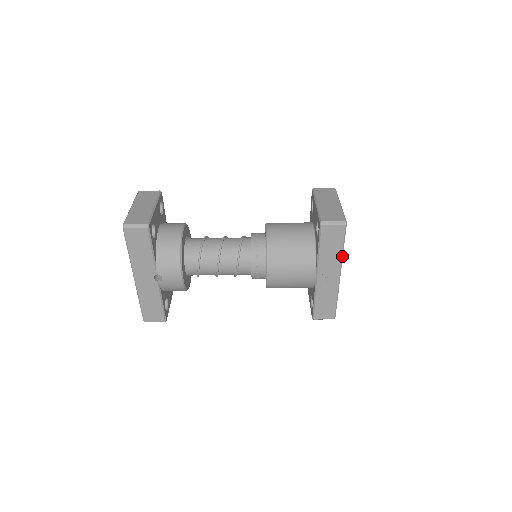
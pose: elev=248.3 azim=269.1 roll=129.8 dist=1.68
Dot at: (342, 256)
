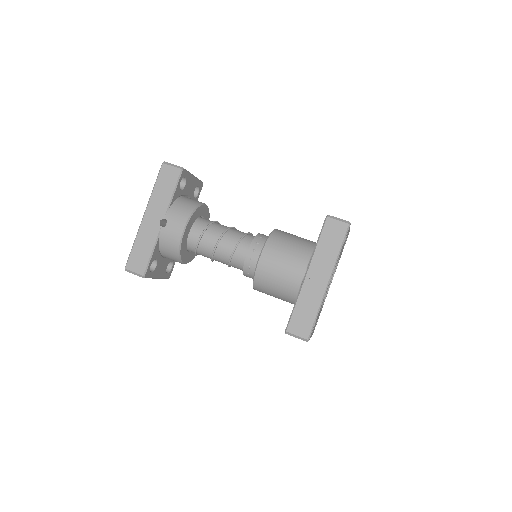
Dot at: (337, 259)
